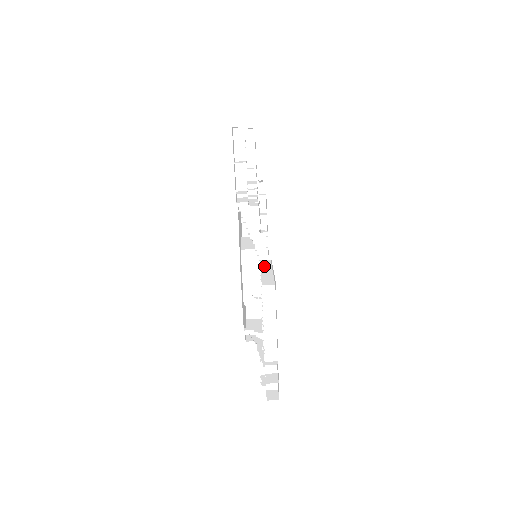
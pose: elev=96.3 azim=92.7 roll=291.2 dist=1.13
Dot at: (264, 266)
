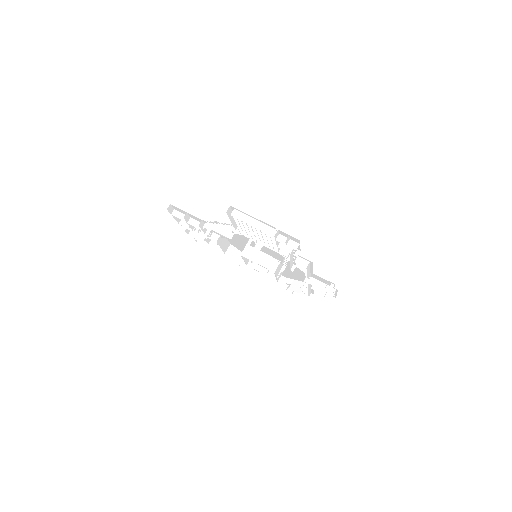
Dot at: occluded
